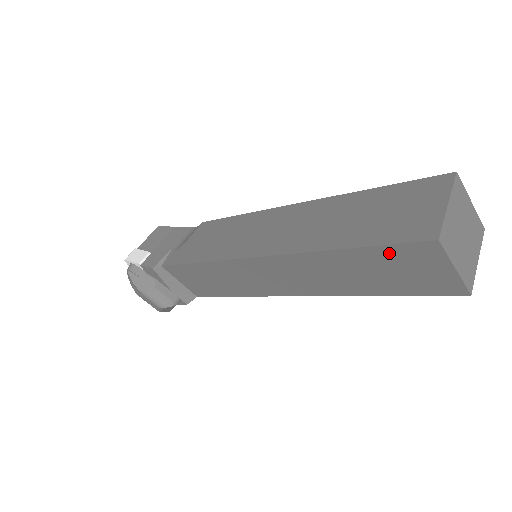
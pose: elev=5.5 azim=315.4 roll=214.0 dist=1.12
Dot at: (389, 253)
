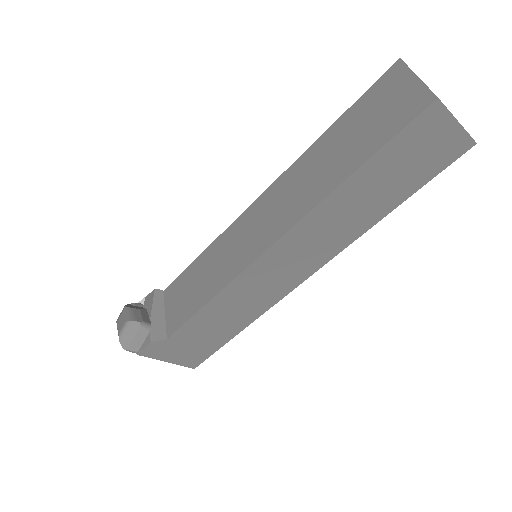
Dot at: (365, 102)
